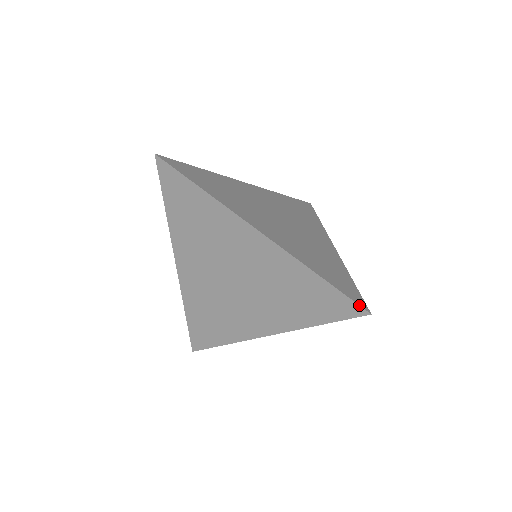
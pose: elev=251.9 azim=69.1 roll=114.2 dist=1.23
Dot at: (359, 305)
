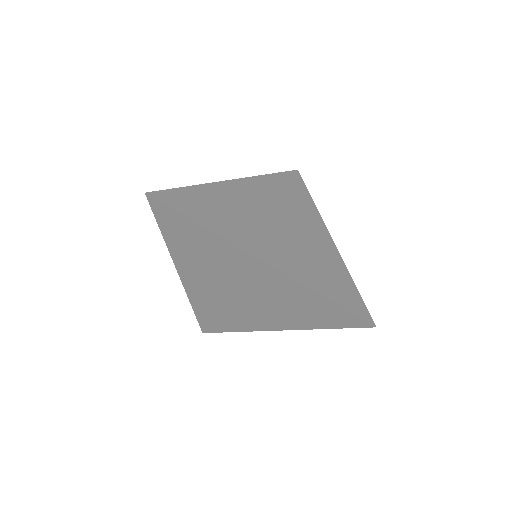
Dot at: (365, 321)
